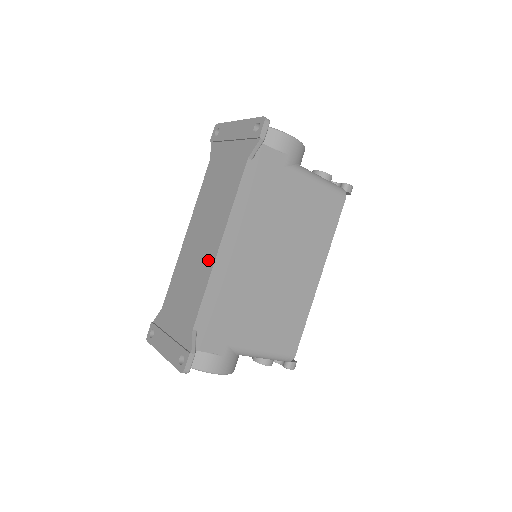
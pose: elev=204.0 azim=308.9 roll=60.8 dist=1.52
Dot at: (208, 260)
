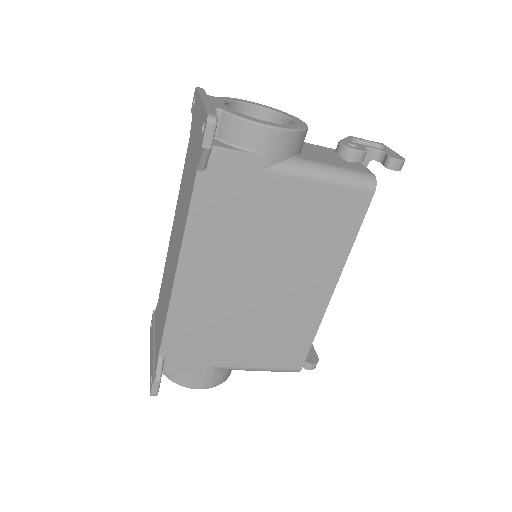
Dot at: (170, 284)
